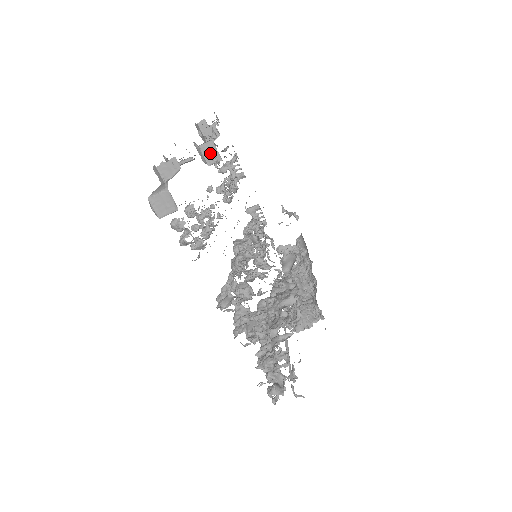
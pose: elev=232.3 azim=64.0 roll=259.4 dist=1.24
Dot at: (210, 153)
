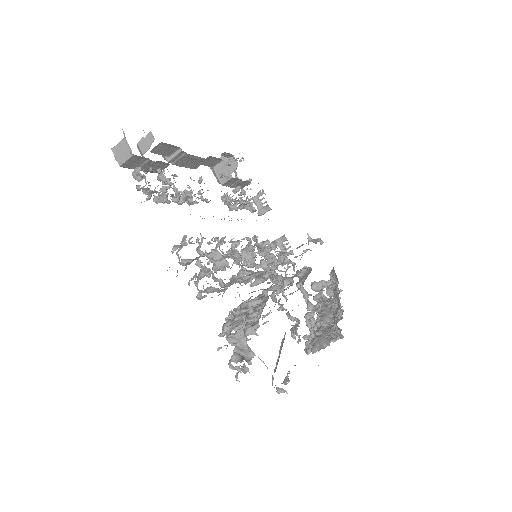
Dot at: occluded
